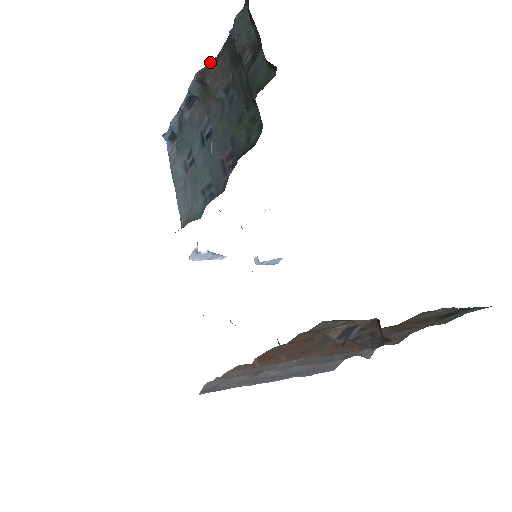
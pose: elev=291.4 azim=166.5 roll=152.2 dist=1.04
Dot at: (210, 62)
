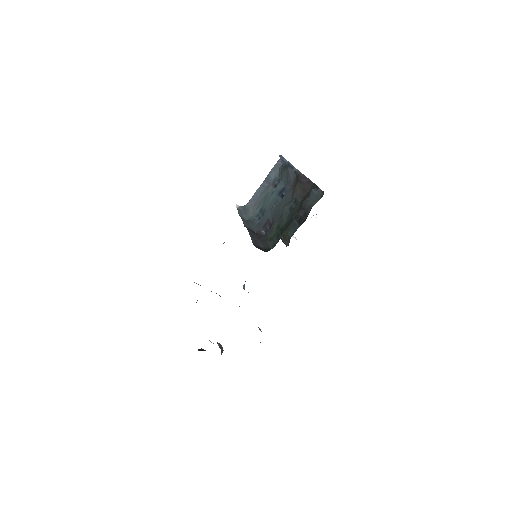
Dot at: (306, 177)
